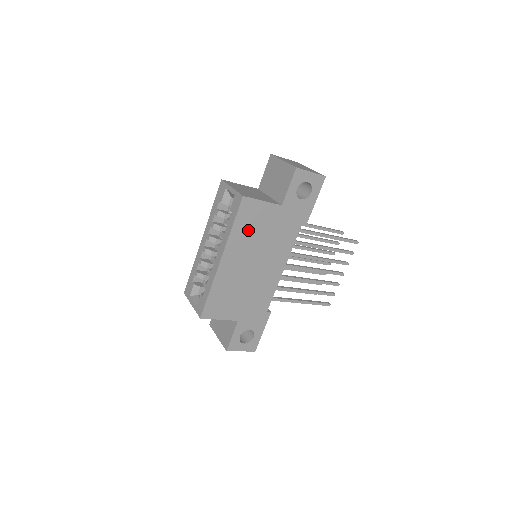
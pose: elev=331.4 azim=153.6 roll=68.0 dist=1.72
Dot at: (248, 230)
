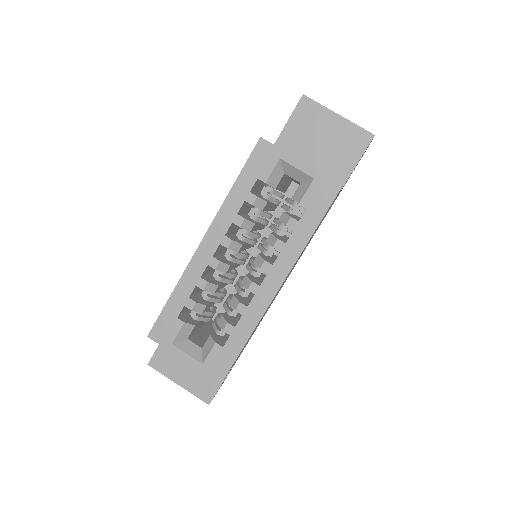
Dot at: occluded
